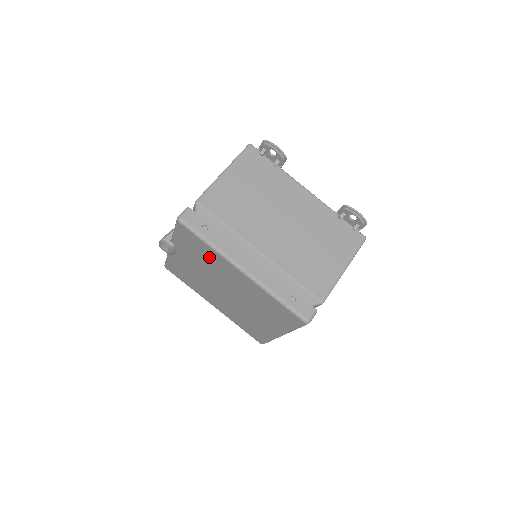
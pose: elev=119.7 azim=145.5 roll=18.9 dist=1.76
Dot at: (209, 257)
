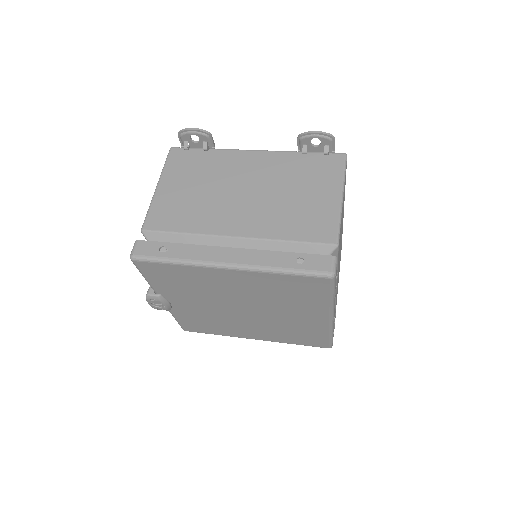
Dot at: (191, 279)
